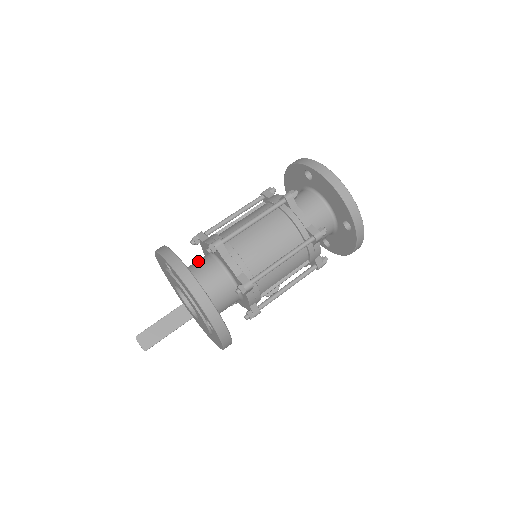
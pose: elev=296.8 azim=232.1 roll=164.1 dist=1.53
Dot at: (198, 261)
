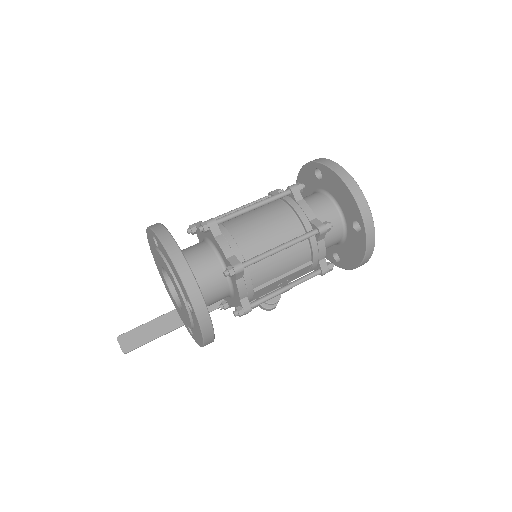
Dot at: (190, 246)
